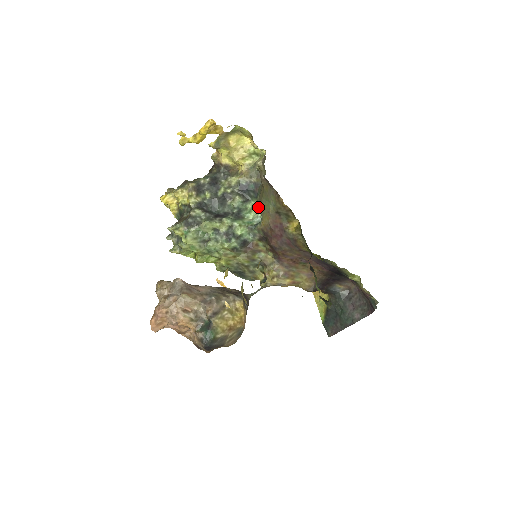
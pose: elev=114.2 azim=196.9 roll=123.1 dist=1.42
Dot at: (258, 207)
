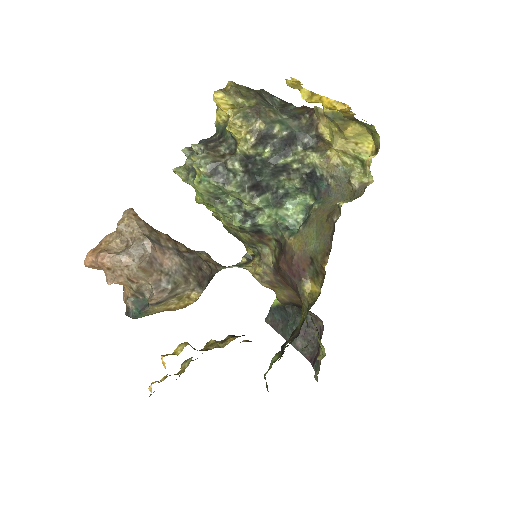
Dot at: (307, 211)
